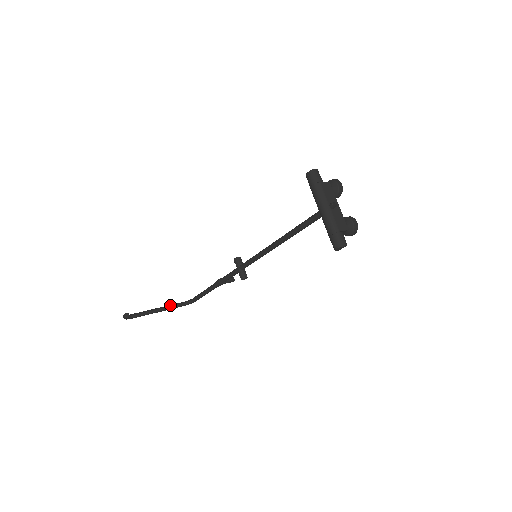
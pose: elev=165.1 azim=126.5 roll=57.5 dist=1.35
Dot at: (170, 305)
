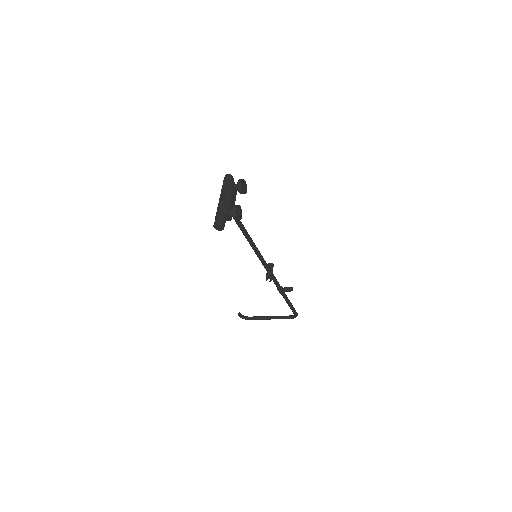
Dot at: (279, 316)
